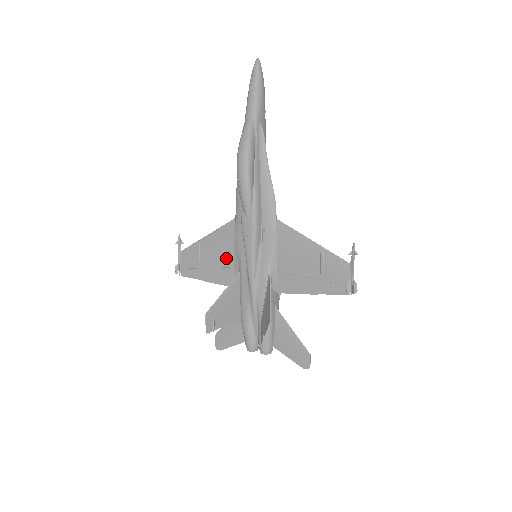
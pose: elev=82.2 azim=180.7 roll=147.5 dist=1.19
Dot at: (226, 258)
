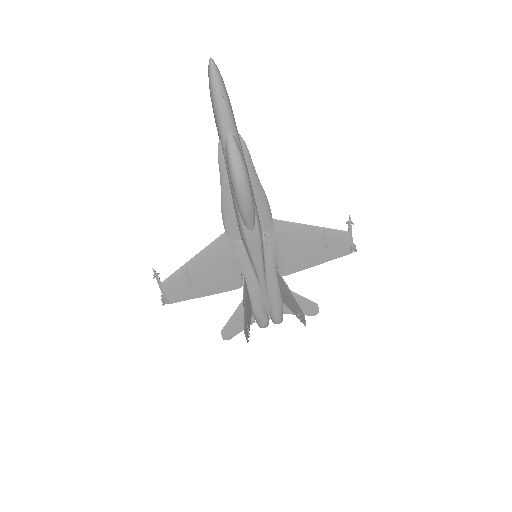
Dot at: (223, 270)
